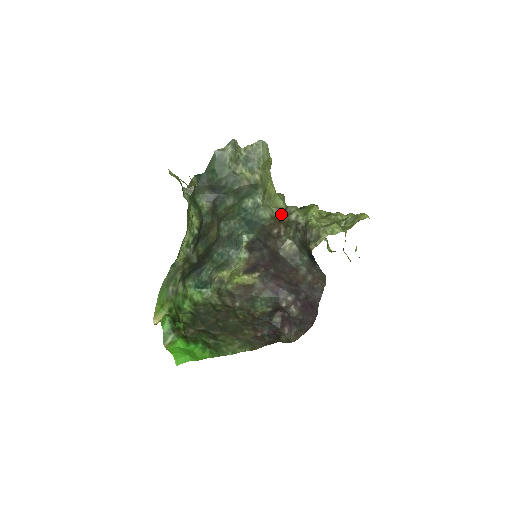
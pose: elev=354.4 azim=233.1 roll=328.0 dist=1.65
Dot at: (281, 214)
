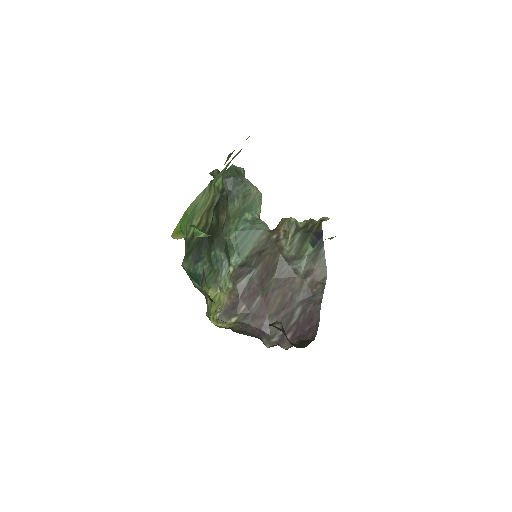
Dot at: (282, 219)
